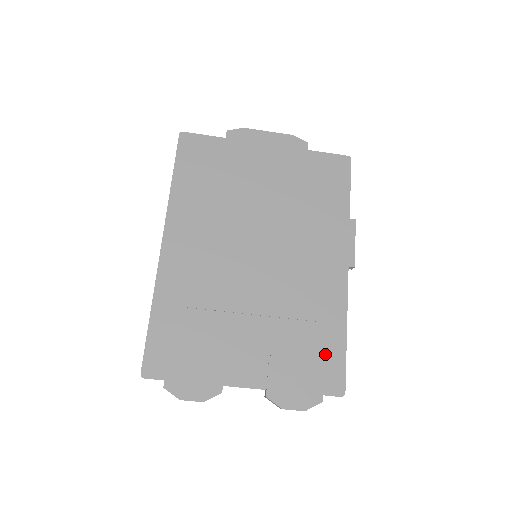
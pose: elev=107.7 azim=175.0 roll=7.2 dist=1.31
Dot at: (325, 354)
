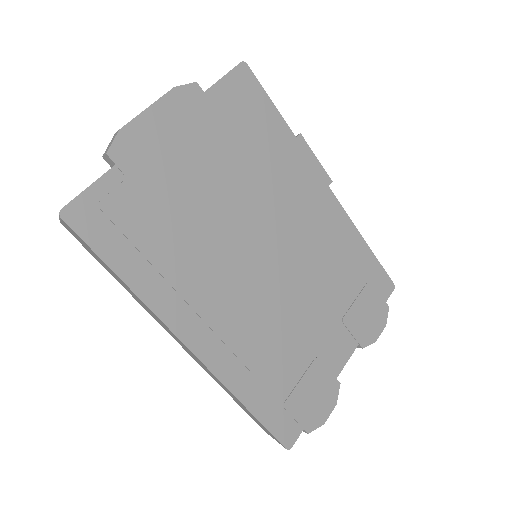
Dot at: (367, 275)
